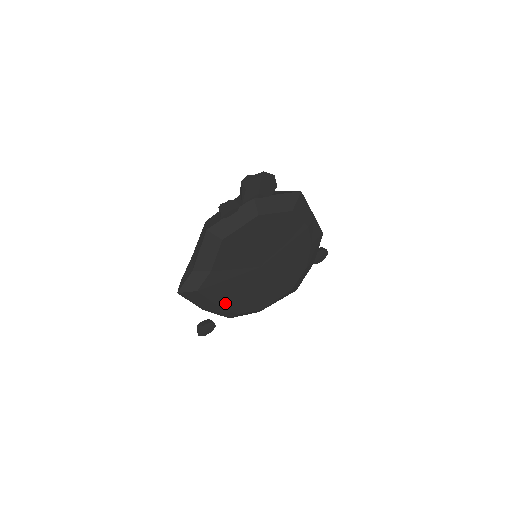
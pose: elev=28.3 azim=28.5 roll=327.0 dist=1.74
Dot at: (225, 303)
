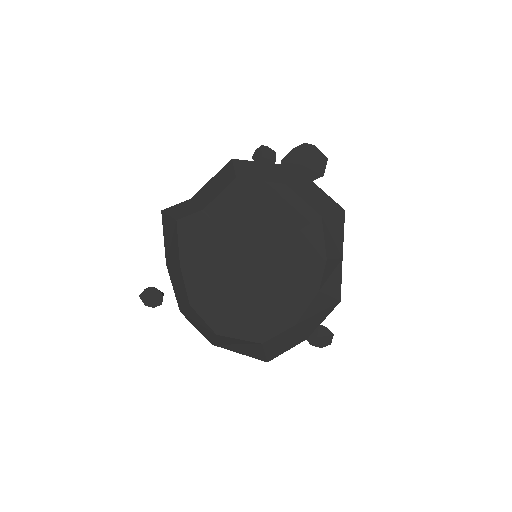
Dot at: (189, 272)
